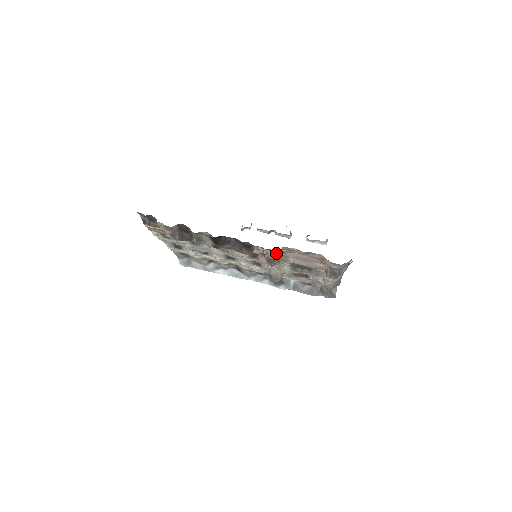
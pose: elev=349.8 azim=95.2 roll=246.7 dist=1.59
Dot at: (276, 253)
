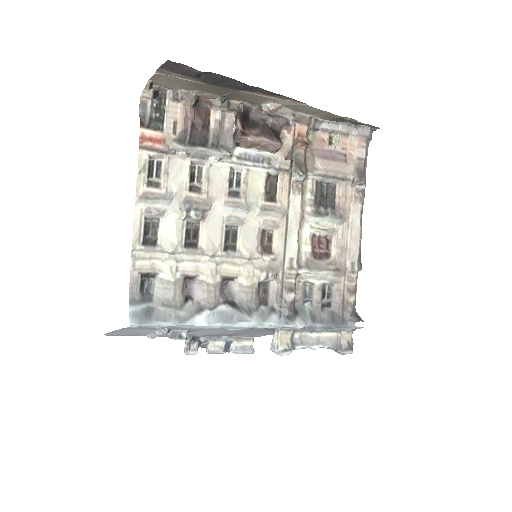
Dot at: (307, 137)
